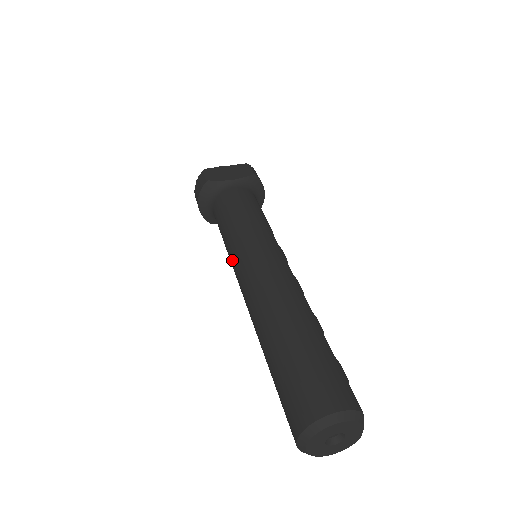
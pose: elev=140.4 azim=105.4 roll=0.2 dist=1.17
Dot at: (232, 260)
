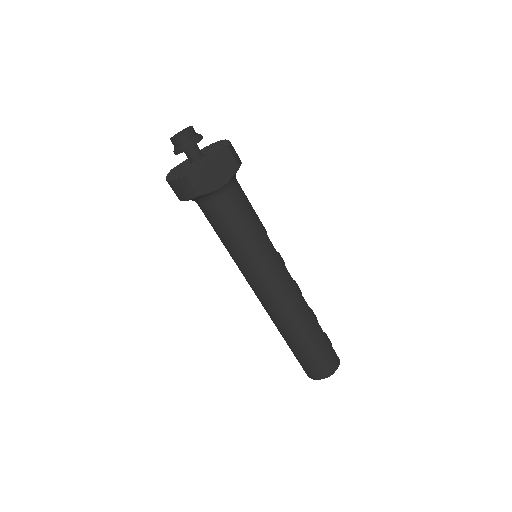
Dot at: (243, 273)
